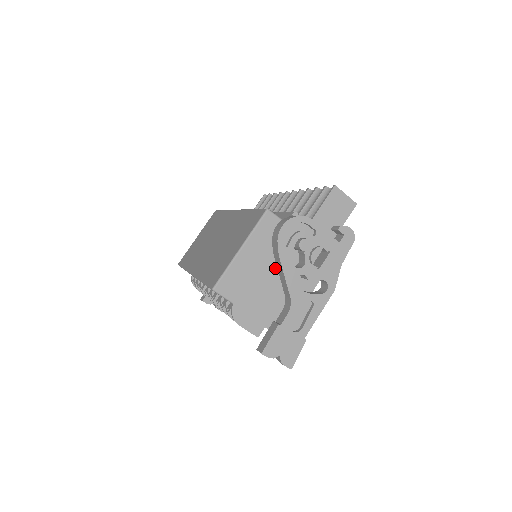
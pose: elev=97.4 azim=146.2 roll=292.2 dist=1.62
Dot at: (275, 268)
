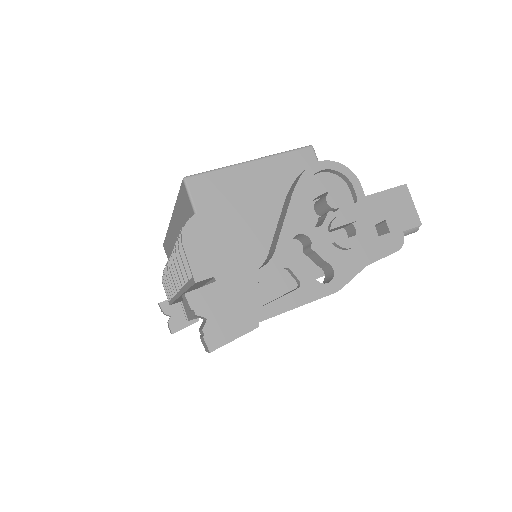
Dot at: (277, 215)
